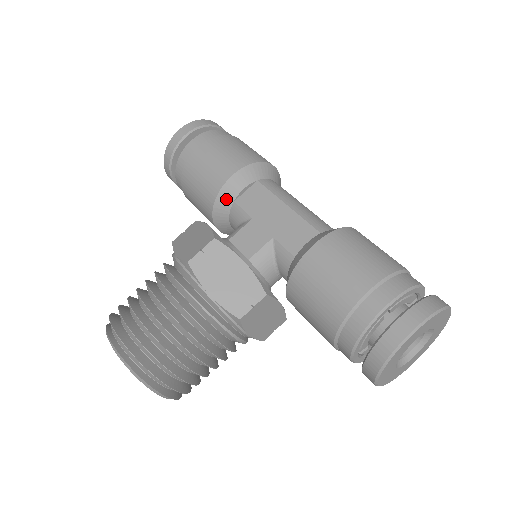
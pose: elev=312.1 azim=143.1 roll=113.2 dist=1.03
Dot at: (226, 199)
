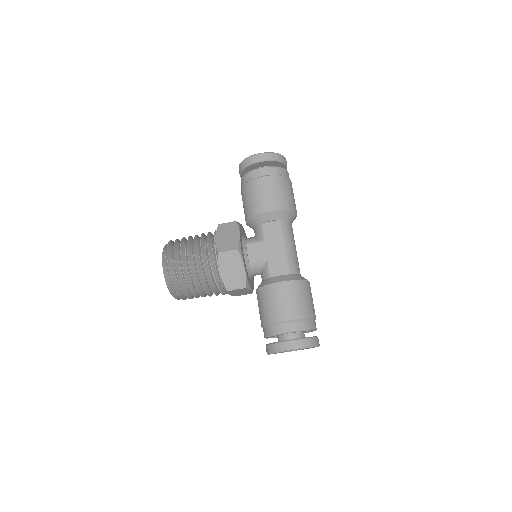
Dot at: (258, 220)
